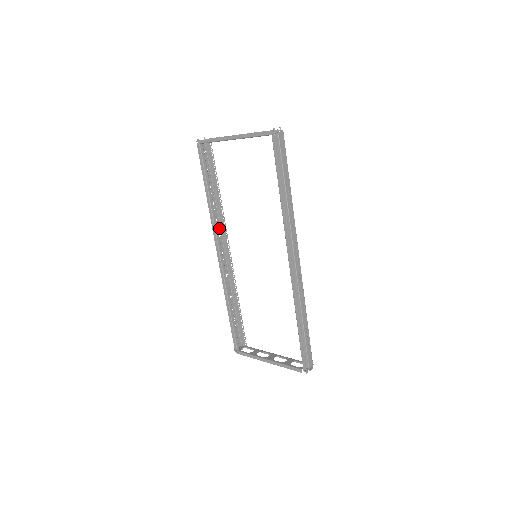
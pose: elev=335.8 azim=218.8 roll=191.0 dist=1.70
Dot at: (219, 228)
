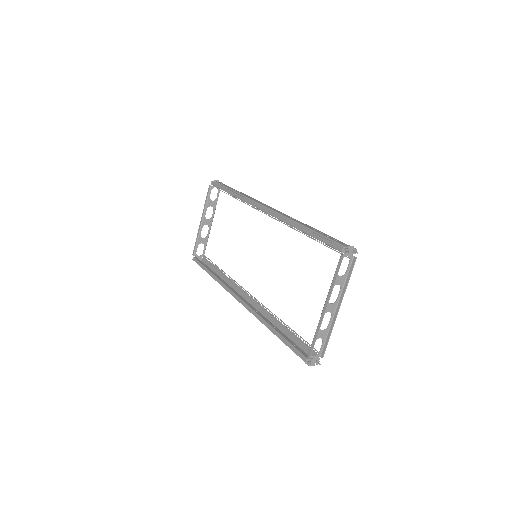
Dot at: occluded
